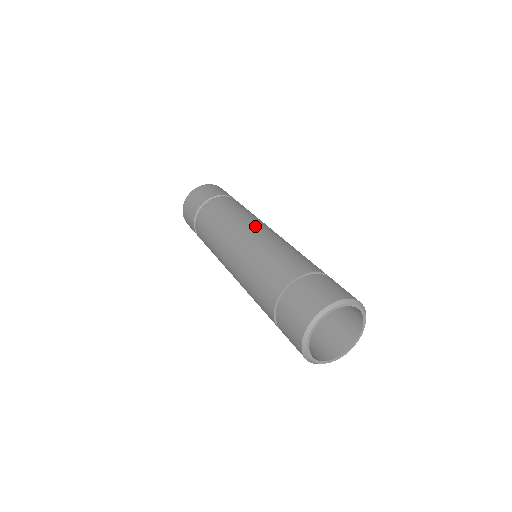
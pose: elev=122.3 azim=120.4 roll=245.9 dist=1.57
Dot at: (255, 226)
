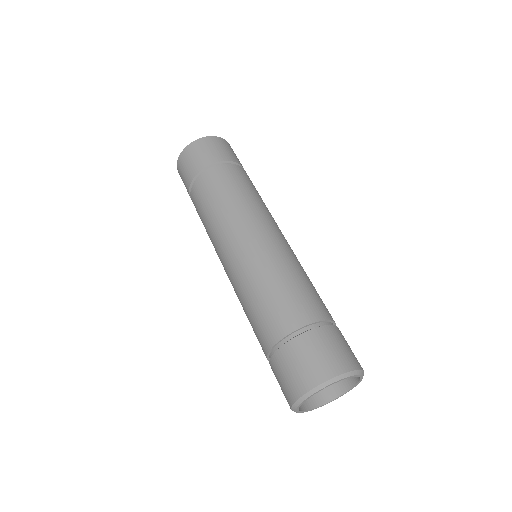
Dot at: (268, 228)
